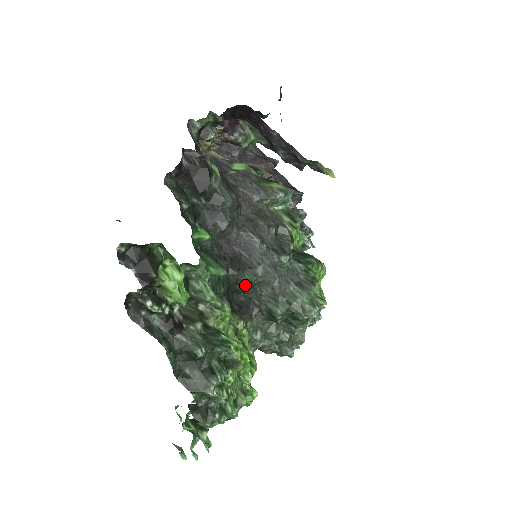
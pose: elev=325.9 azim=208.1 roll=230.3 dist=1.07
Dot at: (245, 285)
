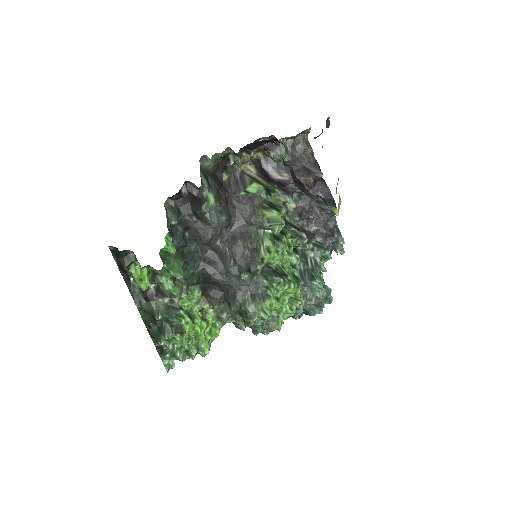
Dot at: (216, 282)
